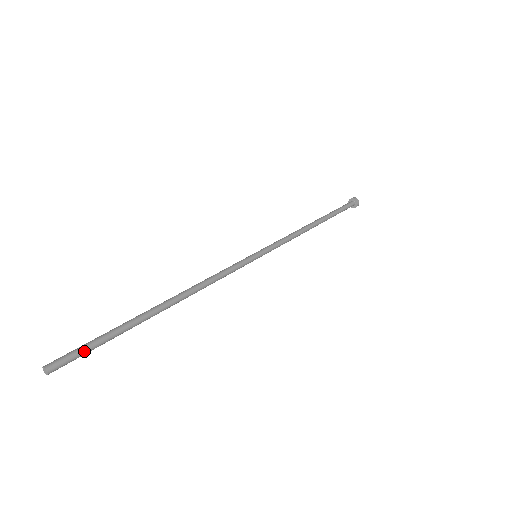
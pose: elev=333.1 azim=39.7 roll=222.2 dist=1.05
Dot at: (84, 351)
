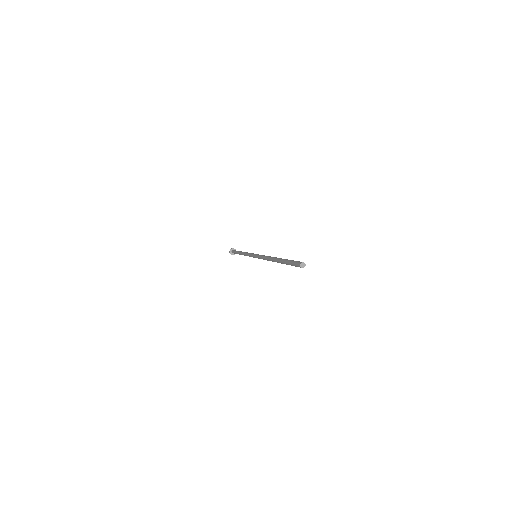
Dot at: occluded
